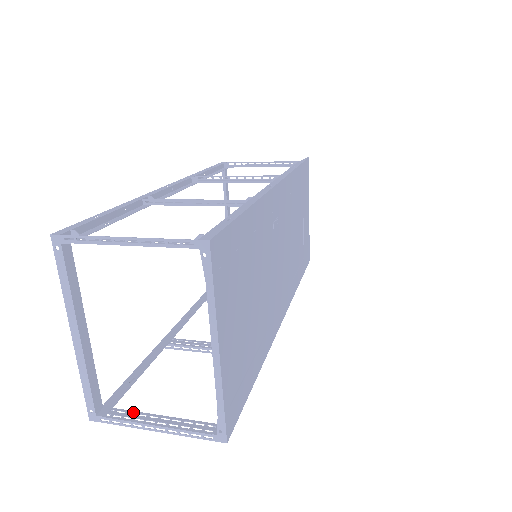
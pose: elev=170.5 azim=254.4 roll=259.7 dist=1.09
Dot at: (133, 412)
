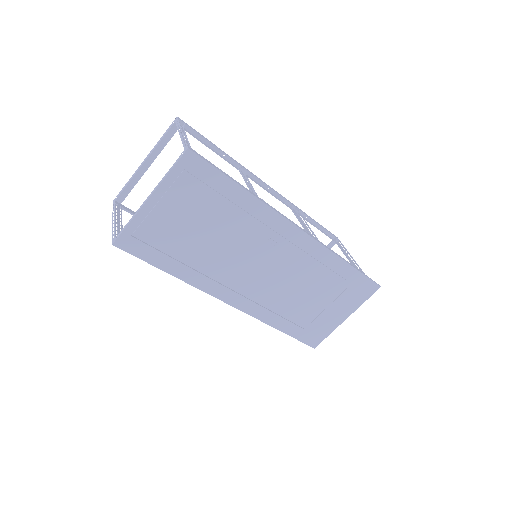
Dot at: (121, 213)
